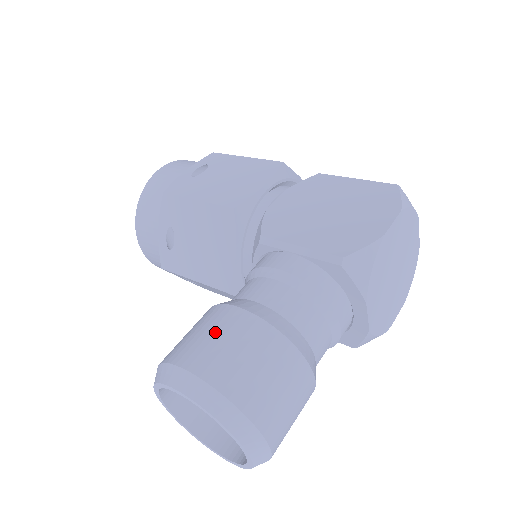
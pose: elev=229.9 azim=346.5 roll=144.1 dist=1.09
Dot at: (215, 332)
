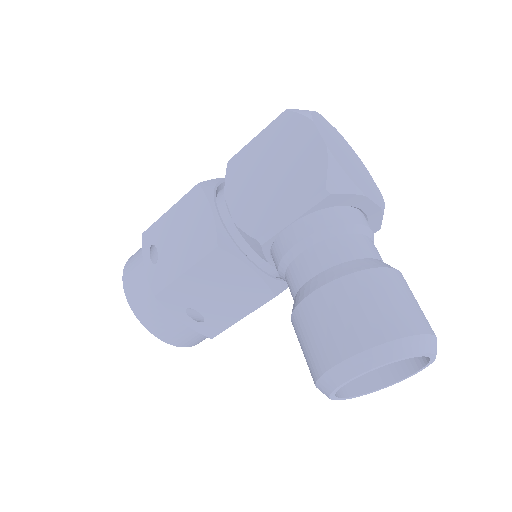
Dot at: (323, 322)
